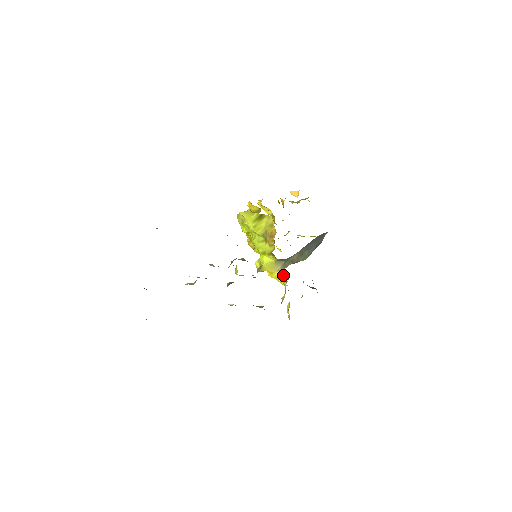
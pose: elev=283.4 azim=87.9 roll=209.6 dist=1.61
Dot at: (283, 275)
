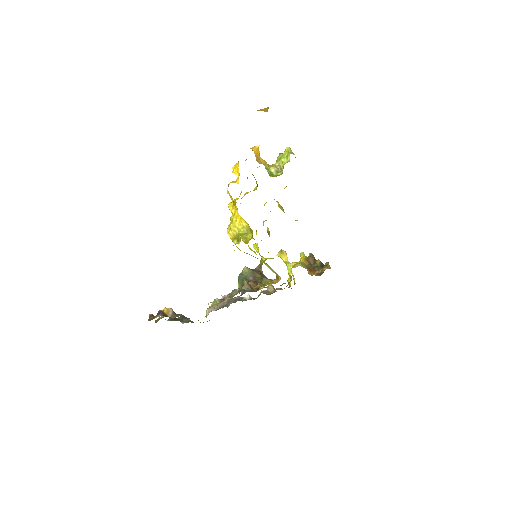
Dot at: (282, 251)
